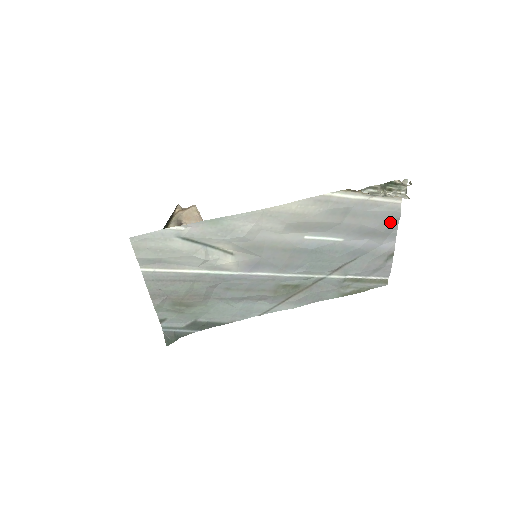
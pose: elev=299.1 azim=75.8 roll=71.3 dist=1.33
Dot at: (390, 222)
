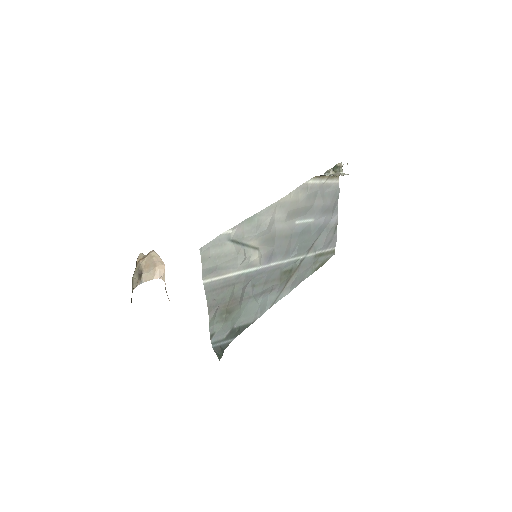
Dot at: (335, 199)
